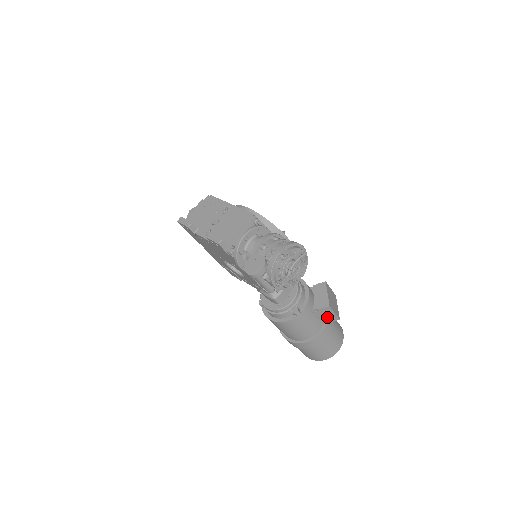
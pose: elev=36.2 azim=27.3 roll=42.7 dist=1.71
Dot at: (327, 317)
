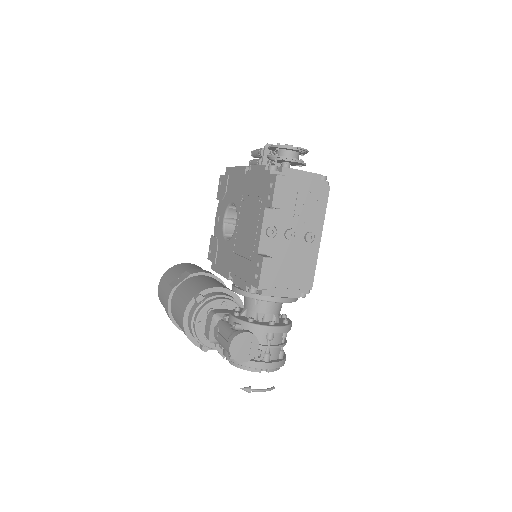
Dot at: occluded
